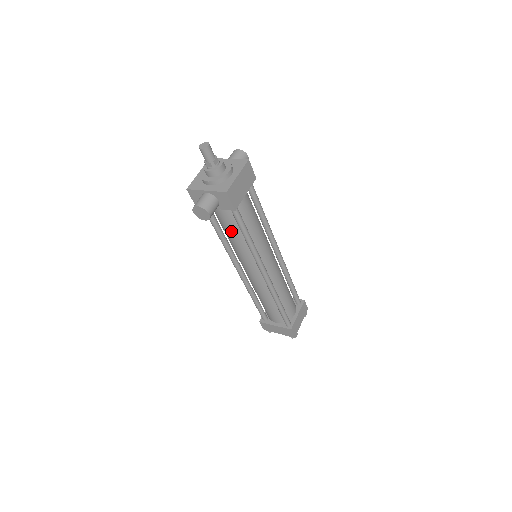
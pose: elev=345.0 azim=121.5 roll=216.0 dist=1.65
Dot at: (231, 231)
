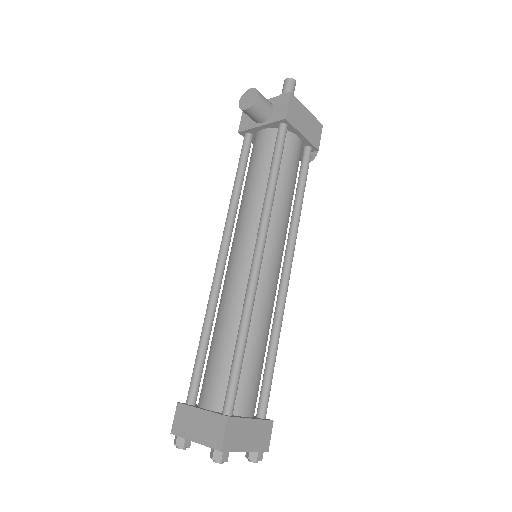
Dot at: (257, 170)
